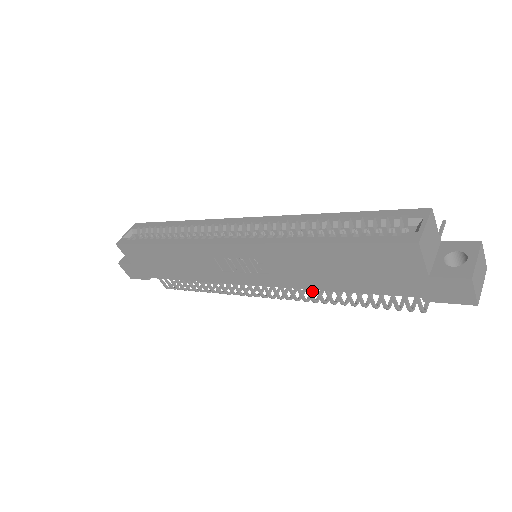
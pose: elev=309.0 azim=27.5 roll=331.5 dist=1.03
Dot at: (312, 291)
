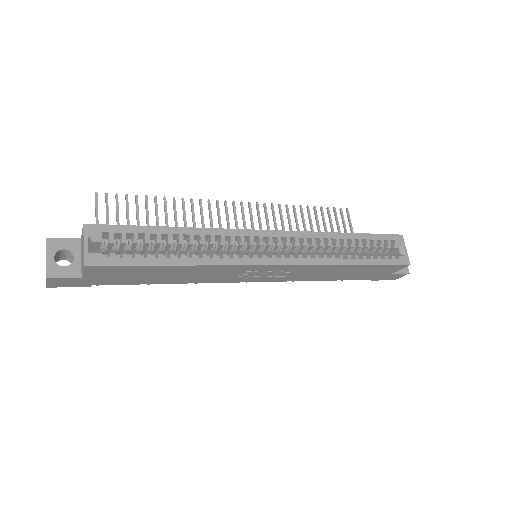
Dot at: occluded
